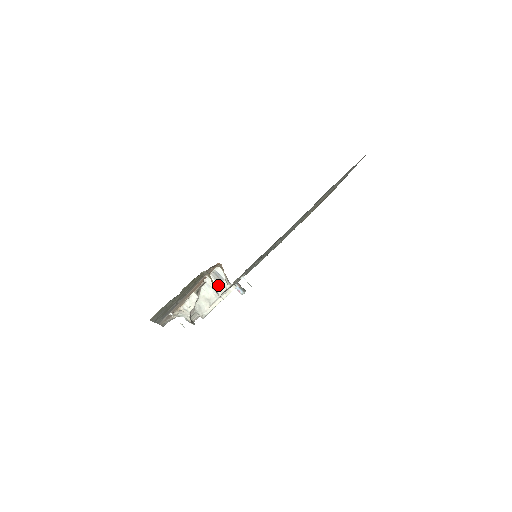
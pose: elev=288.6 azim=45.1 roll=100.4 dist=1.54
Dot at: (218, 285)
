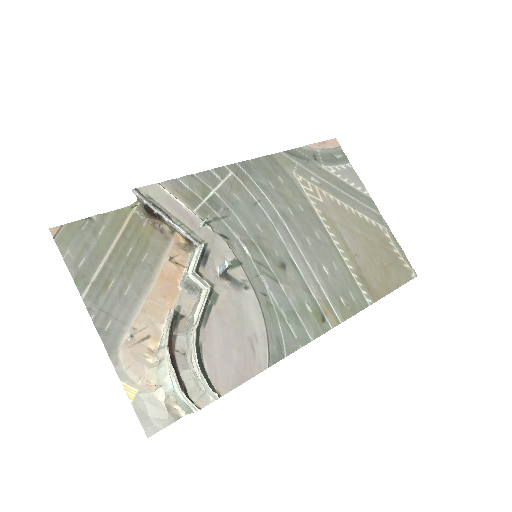
Dot at: occluded
